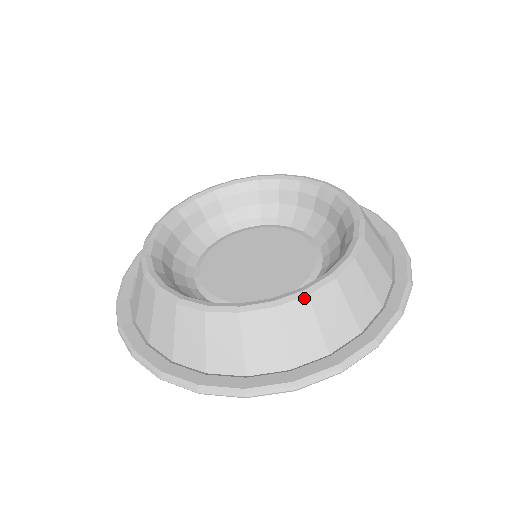
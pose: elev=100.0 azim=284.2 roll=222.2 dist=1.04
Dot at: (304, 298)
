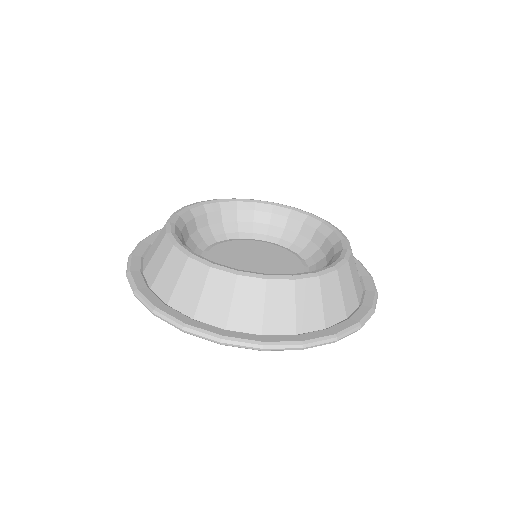
Dot at: (207, 266)
